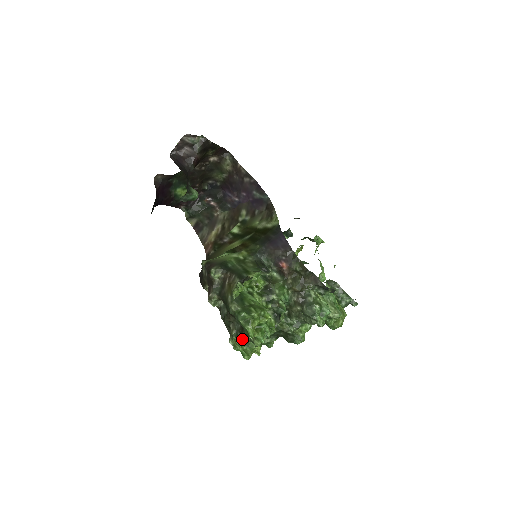
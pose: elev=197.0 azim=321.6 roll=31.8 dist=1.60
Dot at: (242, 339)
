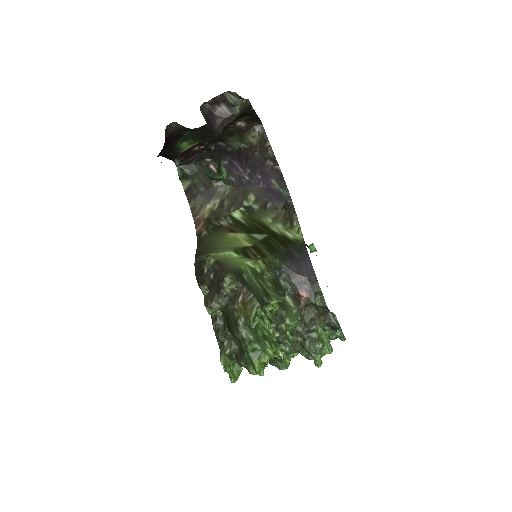
Dot at: (235, 361)
